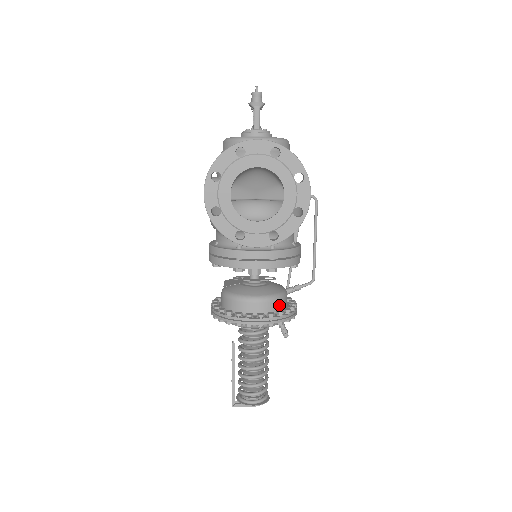
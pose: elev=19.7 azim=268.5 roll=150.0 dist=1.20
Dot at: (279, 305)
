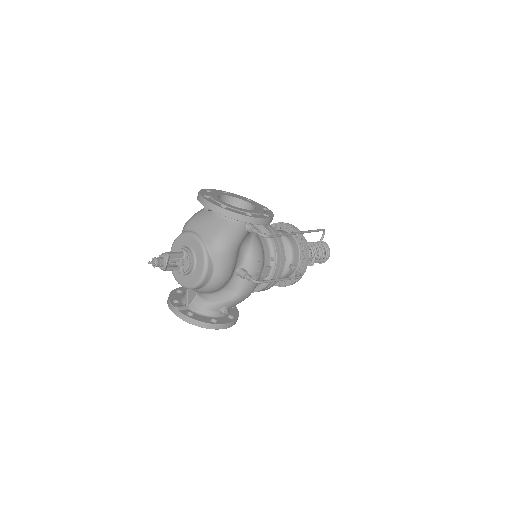
Dot at: occluded
